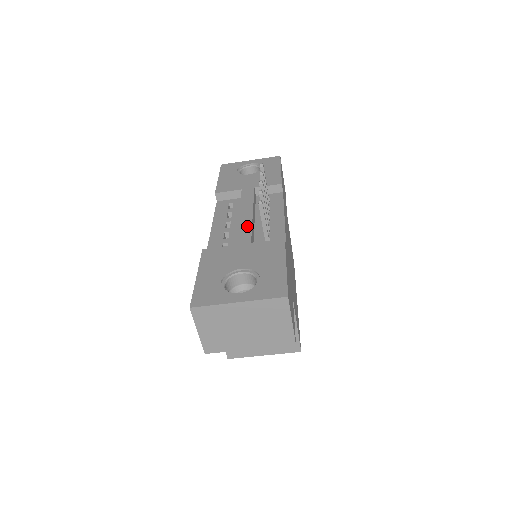
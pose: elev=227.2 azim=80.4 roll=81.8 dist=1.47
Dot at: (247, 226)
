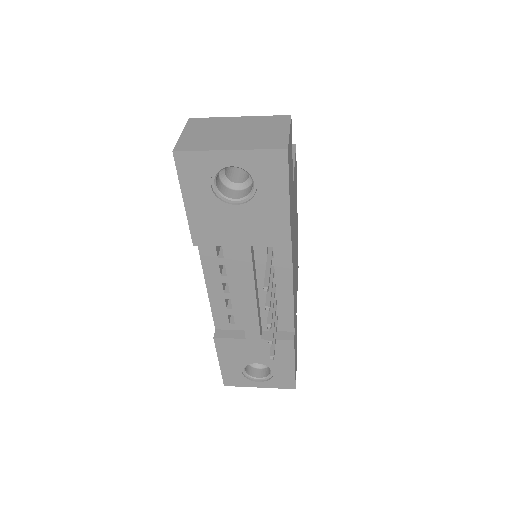
Dot at: (253, 318)
